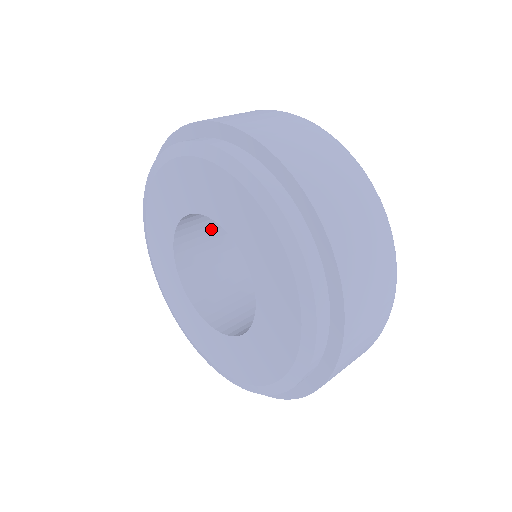
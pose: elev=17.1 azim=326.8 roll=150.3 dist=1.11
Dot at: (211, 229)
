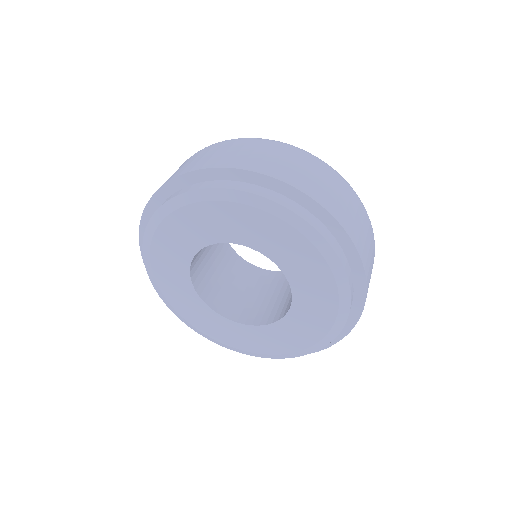
Dot at: (228, 285)
